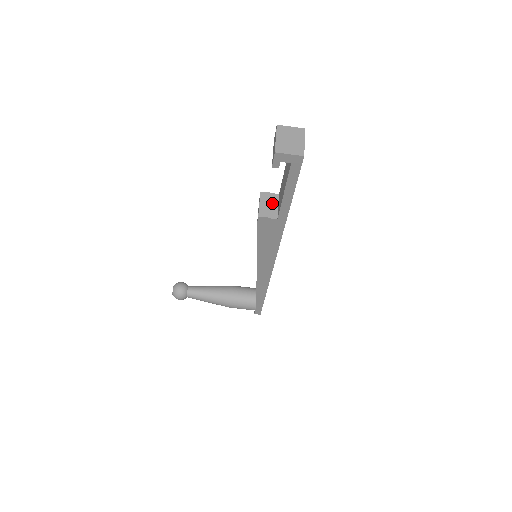
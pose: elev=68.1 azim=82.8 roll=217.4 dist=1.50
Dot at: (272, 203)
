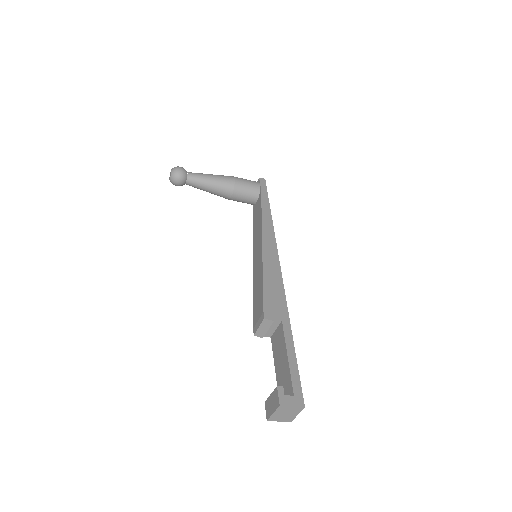
Dot at: (271, 327)
